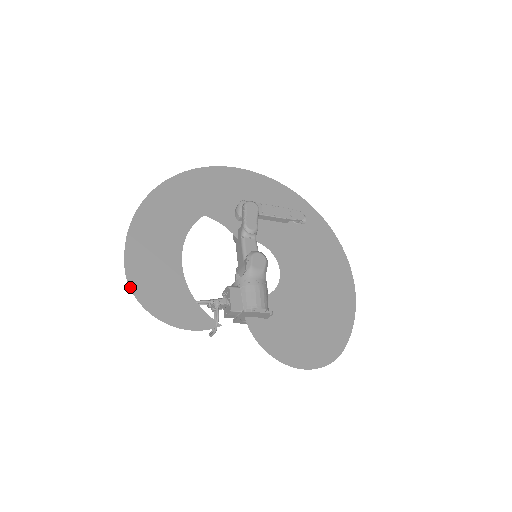
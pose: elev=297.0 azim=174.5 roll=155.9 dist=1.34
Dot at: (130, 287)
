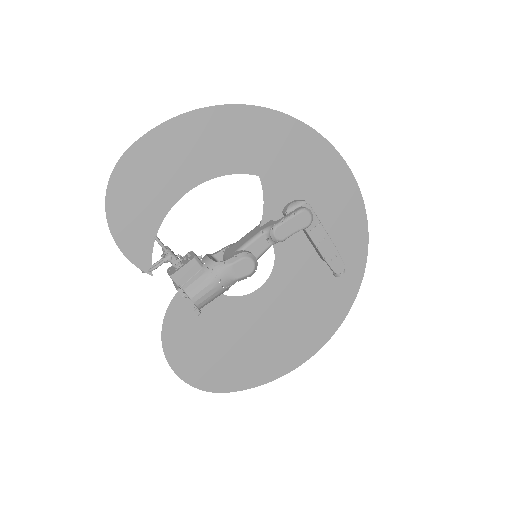
Dot at: (115, 167)
